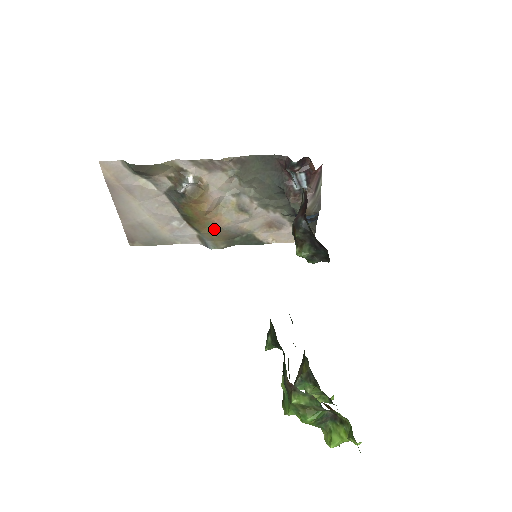
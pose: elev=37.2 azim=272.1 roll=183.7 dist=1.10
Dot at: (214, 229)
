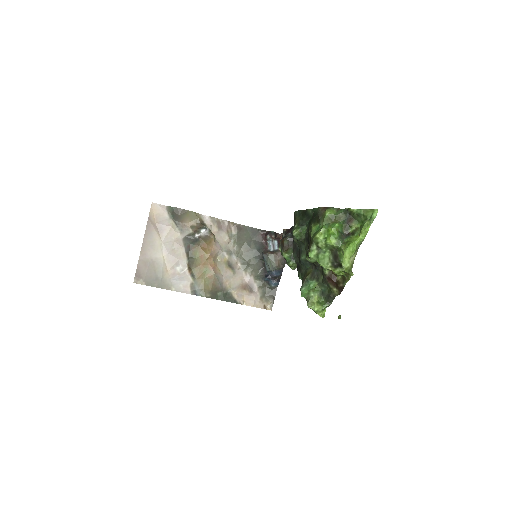
Dot at: (209, 274)
